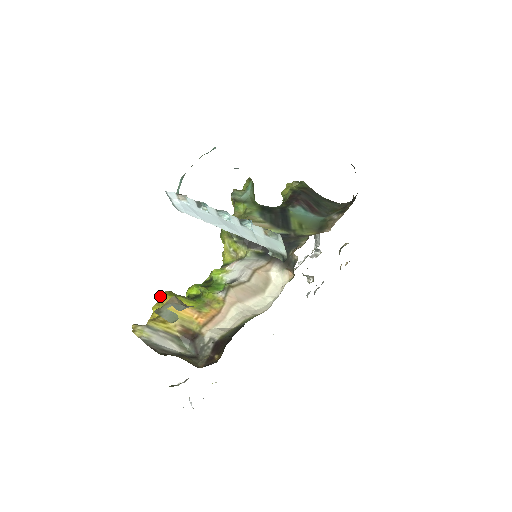
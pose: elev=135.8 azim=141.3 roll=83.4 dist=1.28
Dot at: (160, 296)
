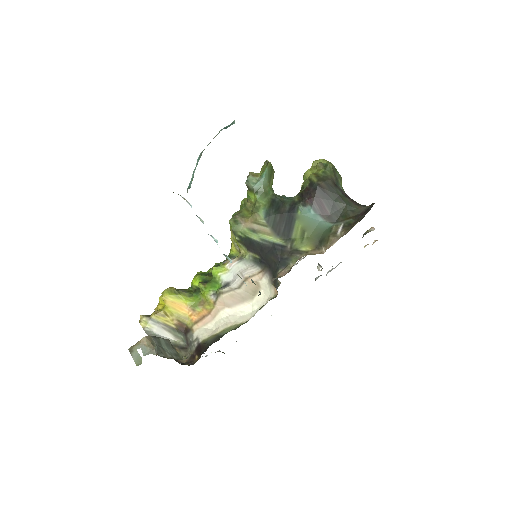
Dot at: (162, 293)
